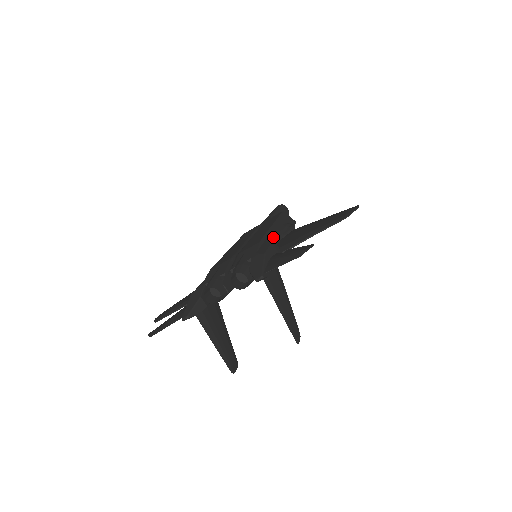
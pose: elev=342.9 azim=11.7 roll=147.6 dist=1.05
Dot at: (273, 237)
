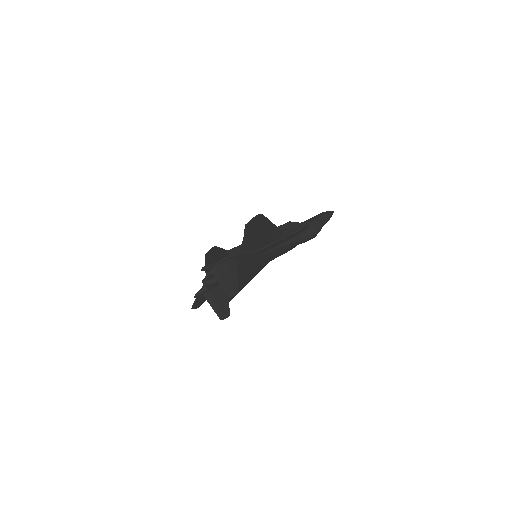
Dot at: occluded
